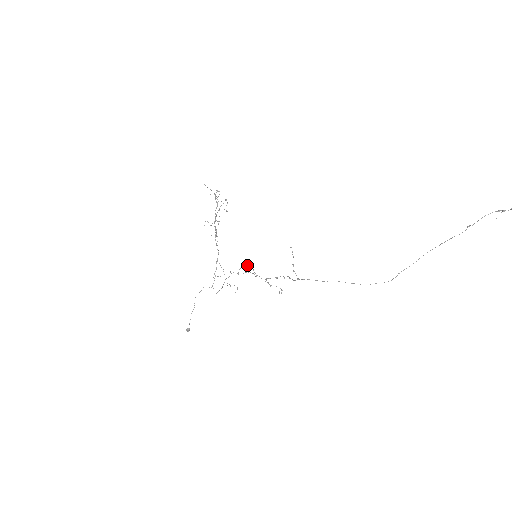
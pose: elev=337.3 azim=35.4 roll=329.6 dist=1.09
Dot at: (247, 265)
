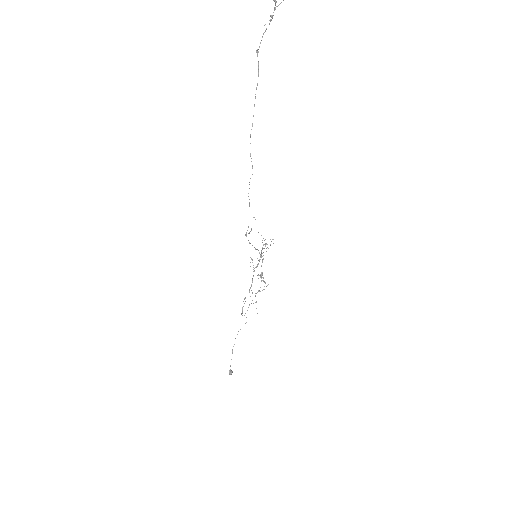
Dot at: occluded
